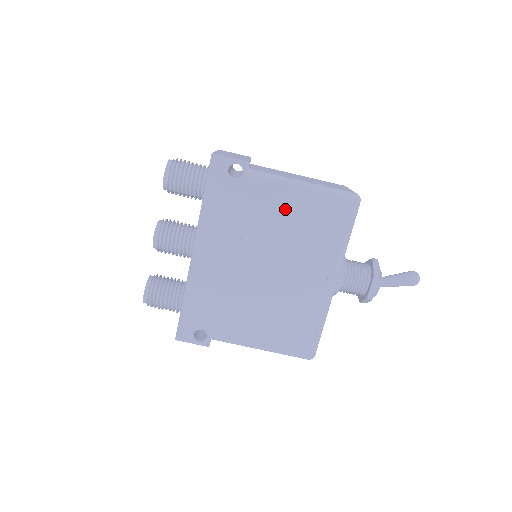
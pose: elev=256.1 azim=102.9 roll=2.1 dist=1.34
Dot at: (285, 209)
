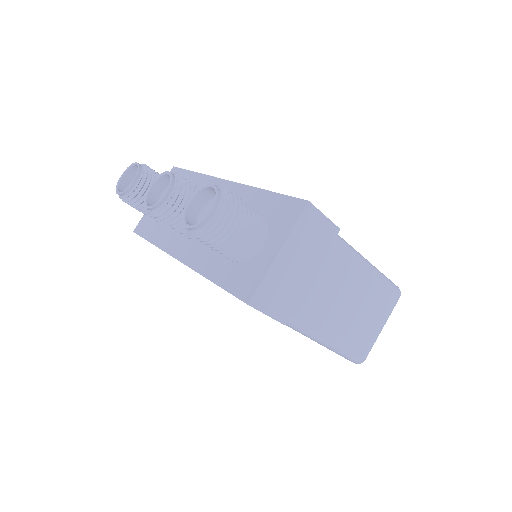
Dot at: occluded
